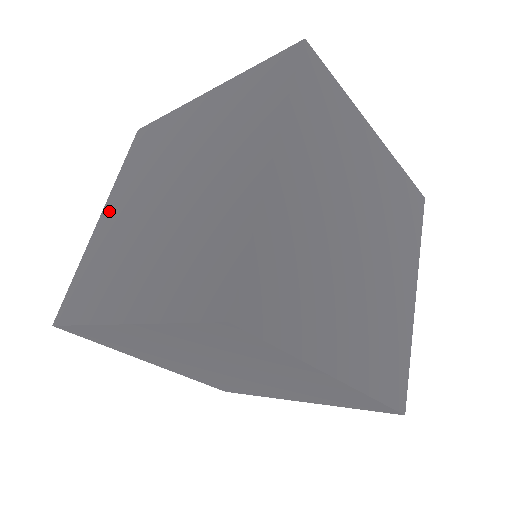
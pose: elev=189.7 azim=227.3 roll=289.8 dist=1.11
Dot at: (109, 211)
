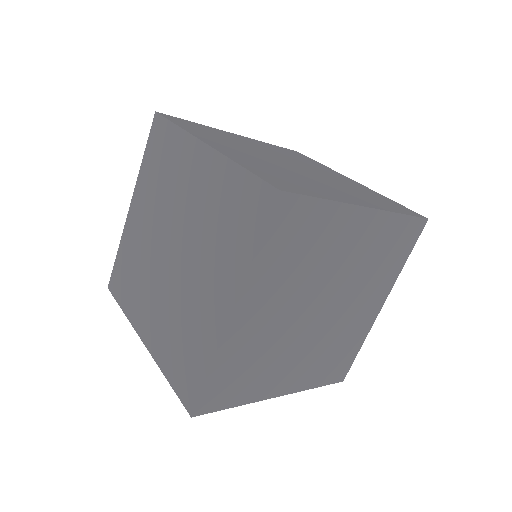
Dot at: occluded
